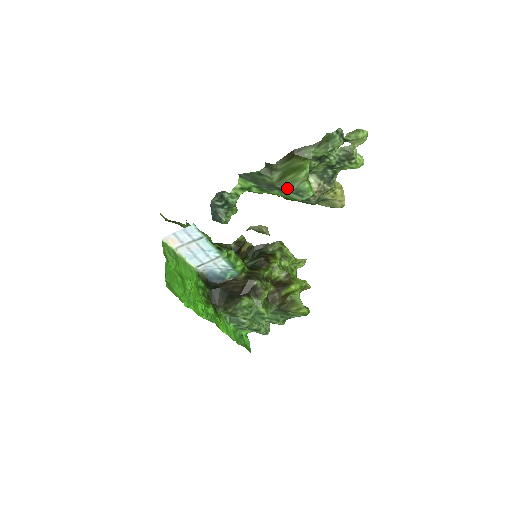
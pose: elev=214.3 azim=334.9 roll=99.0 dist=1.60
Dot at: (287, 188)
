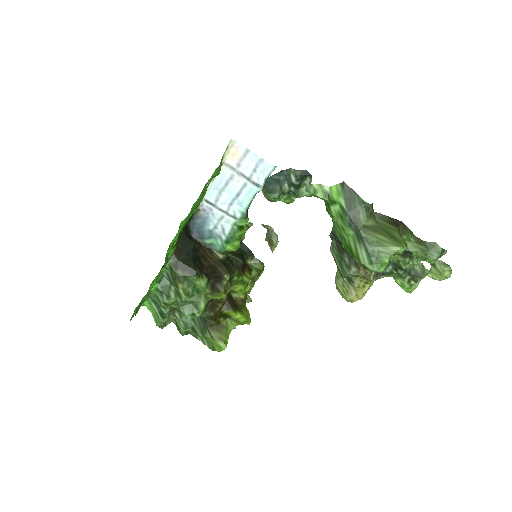
Dot at: (368, 242)
